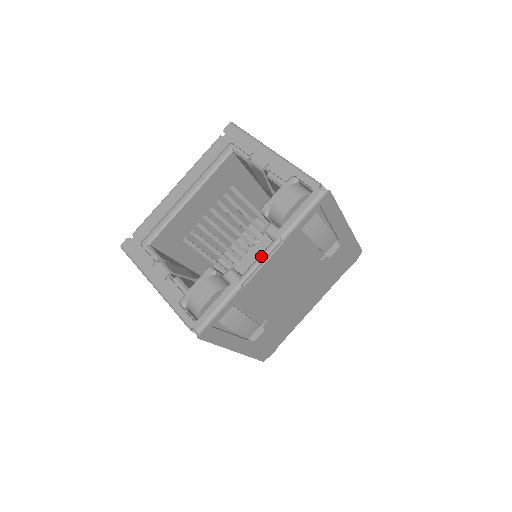
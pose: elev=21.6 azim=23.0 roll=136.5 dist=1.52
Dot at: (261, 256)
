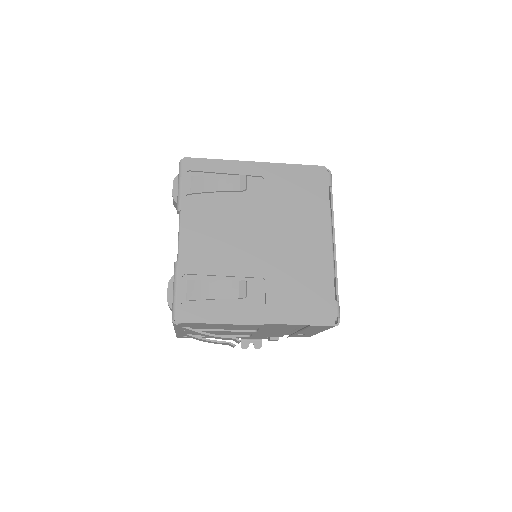
Dot at: (178, 234)
